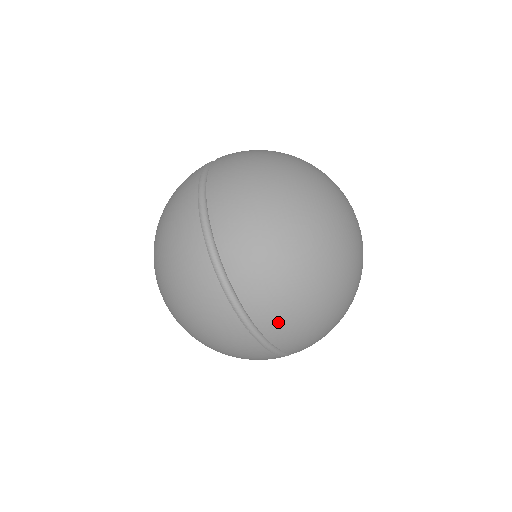
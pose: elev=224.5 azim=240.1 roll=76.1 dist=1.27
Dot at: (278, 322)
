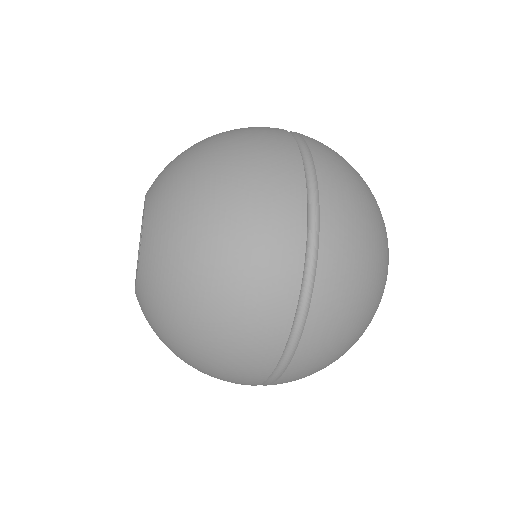
Dot at: (314, 358)
